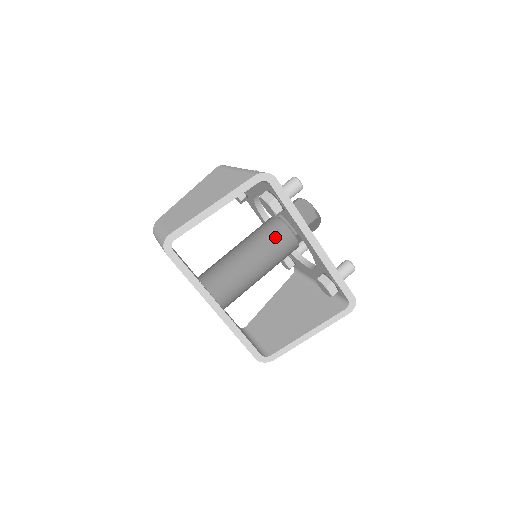
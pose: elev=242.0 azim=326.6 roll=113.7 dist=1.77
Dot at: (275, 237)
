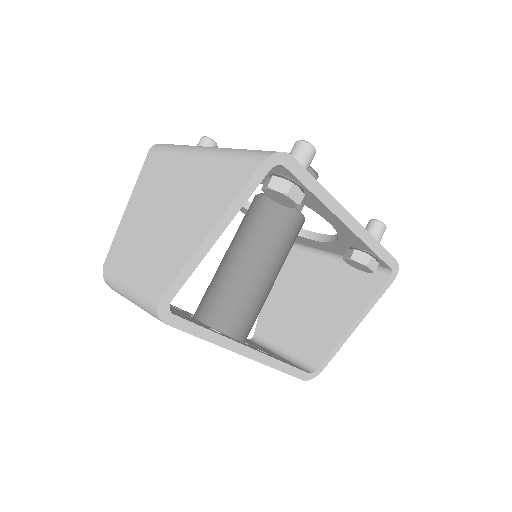
Dot at: (279, 225)
